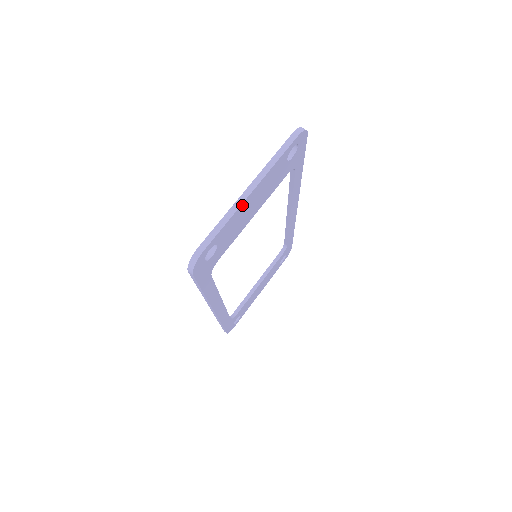
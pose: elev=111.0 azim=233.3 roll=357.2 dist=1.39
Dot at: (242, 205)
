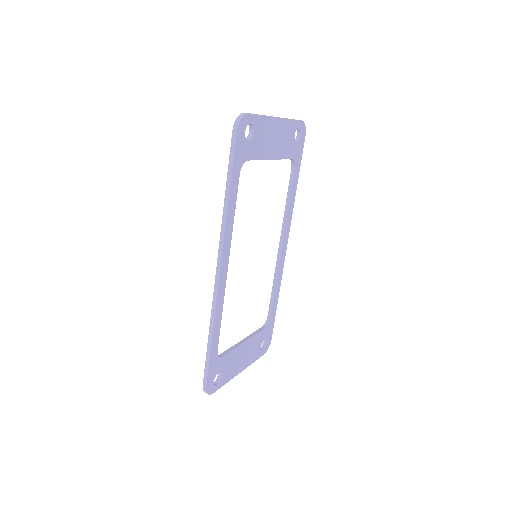
Dot at: (272, 119)
